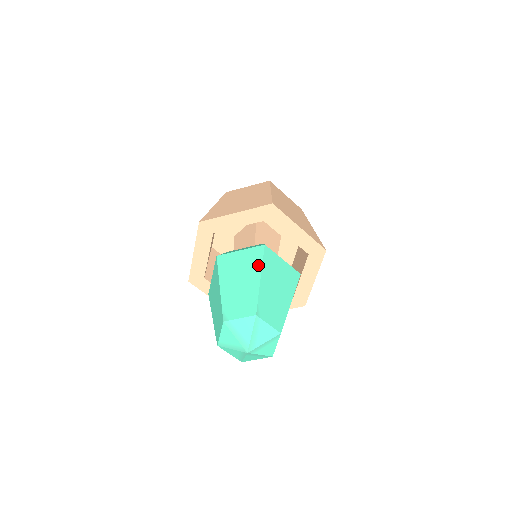
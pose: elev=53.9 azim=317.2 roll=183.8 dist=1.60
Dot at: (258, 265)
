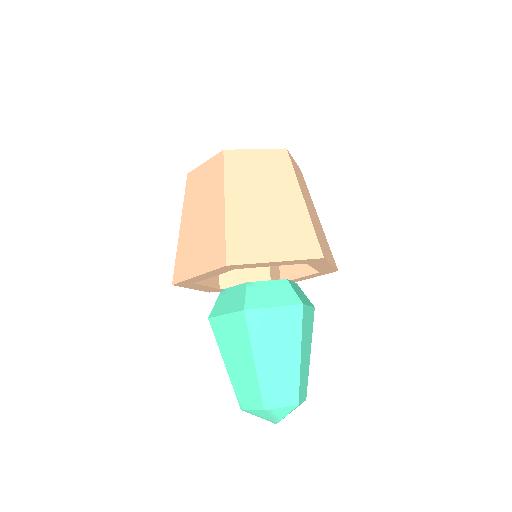
Dot at: (297, 336)
